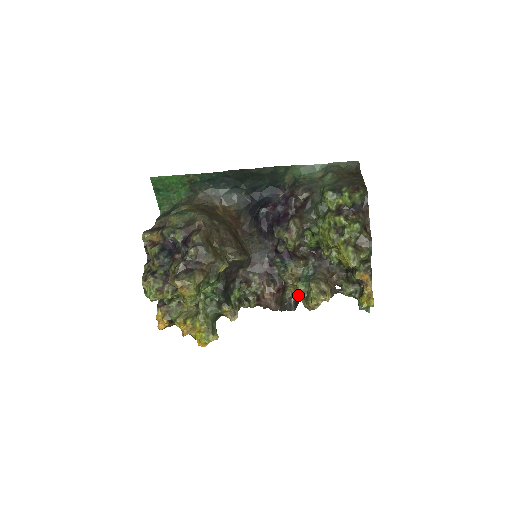
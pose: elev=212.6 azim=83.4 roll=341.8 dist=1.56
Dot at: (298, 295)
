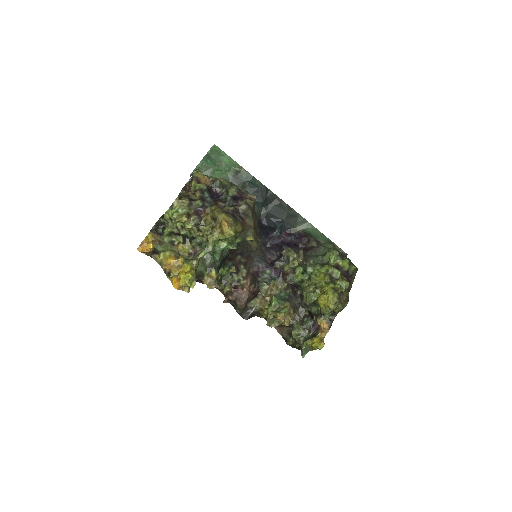
Dot at: (260, 309)
